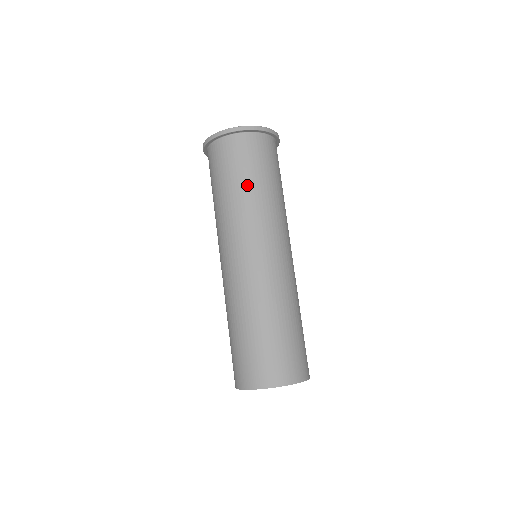
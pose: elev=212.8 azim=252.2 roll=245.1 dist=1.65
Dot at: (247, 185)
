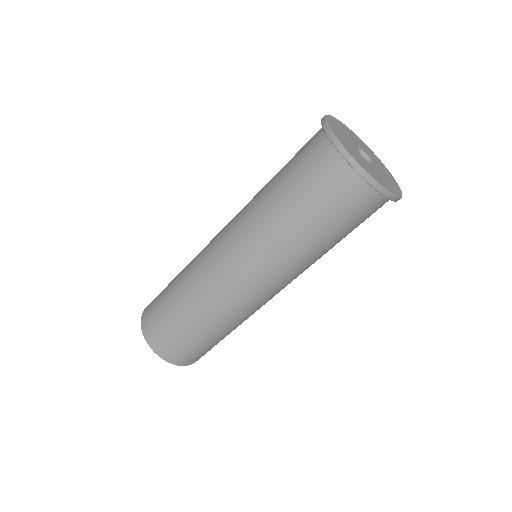
Dot at: (327, 242)
